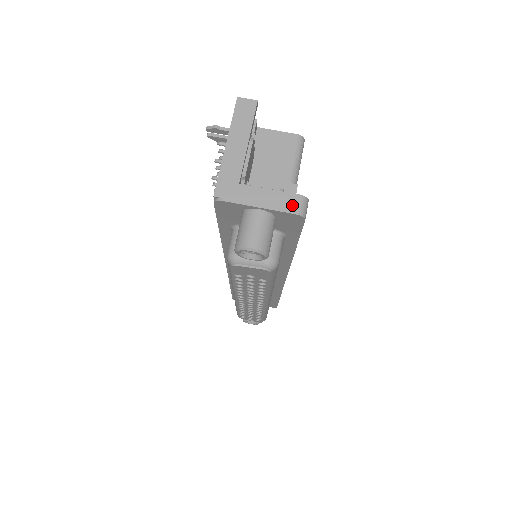
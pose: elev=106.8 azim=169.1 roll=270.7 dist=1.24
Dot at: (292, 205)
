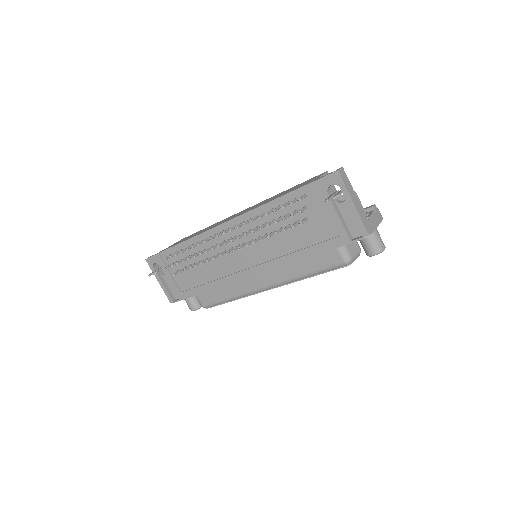
Dot at: (380, 216)
